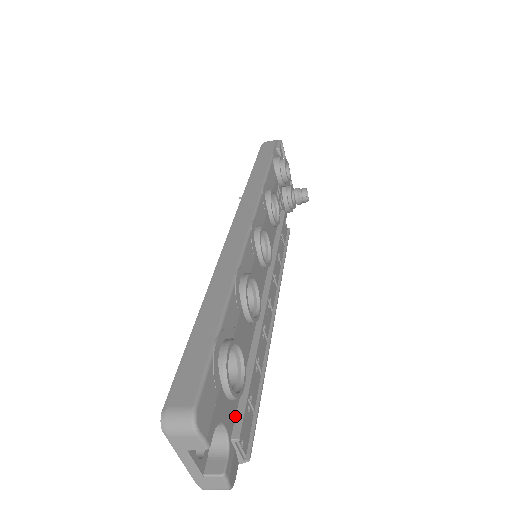
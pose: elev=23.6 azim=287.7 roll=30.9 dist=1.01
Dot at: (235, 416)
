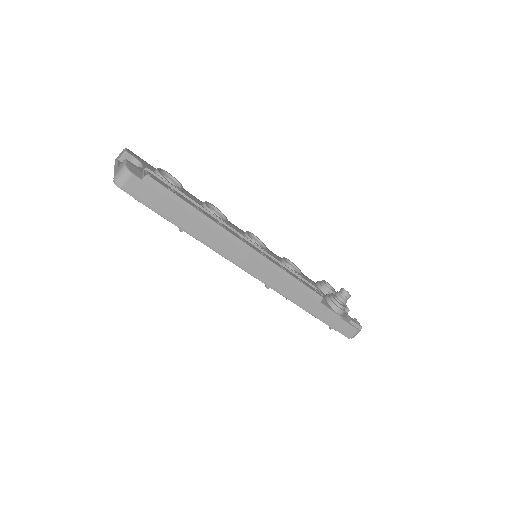
Dot at: occluded
